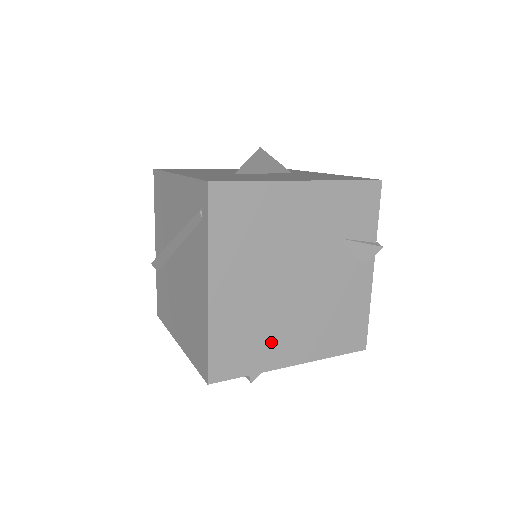
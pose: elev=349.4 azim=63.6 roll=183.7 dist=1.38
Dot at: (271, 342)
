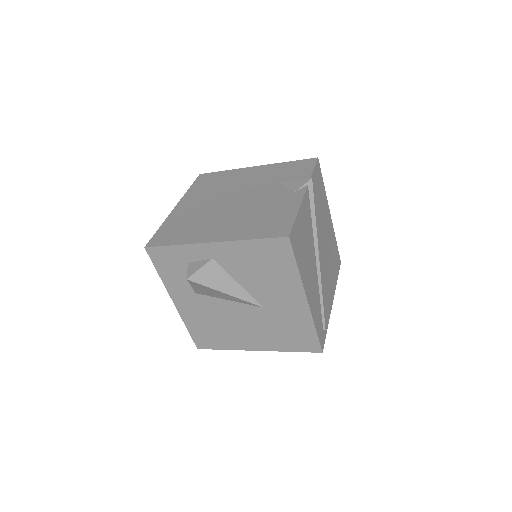
Dot at: (200, 229)
